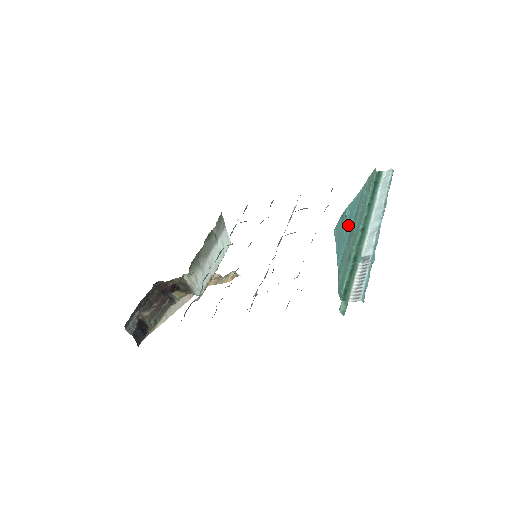
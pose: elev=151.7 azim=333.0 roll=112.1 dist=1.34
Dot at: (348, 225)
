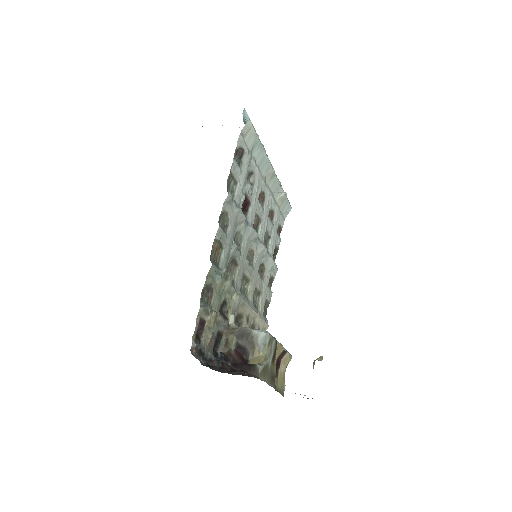
Dot at: occluded
